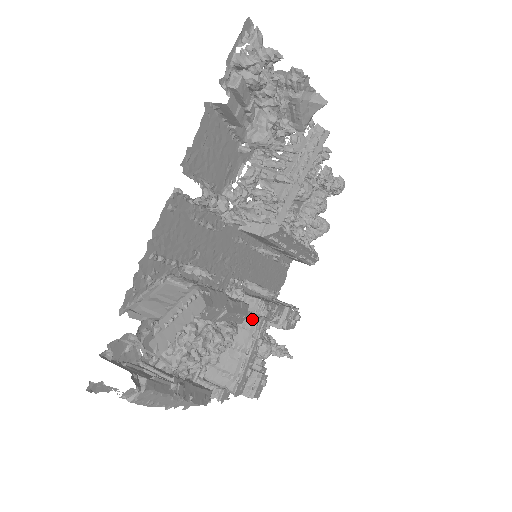
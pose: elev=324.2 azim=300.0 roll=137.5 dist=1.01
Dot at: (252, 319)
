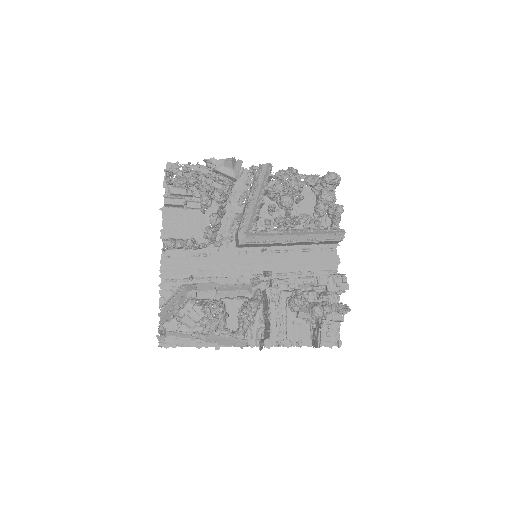
Dot at: (265, 292)
